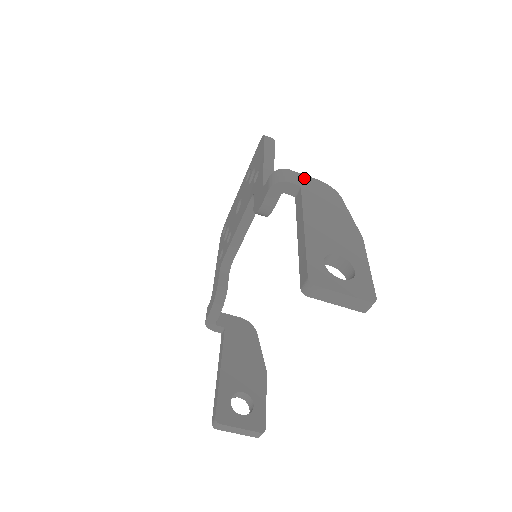
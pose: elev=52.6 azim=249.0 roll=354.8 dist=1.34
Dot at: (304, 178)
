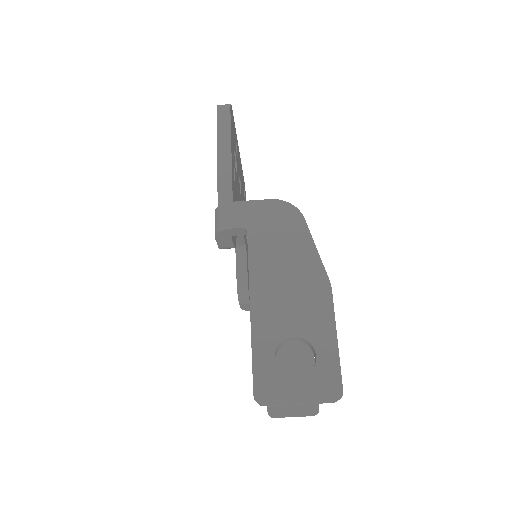
Dot at: (251, 208)
